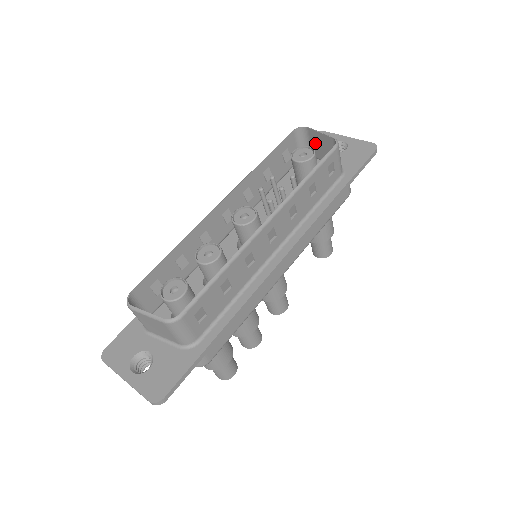
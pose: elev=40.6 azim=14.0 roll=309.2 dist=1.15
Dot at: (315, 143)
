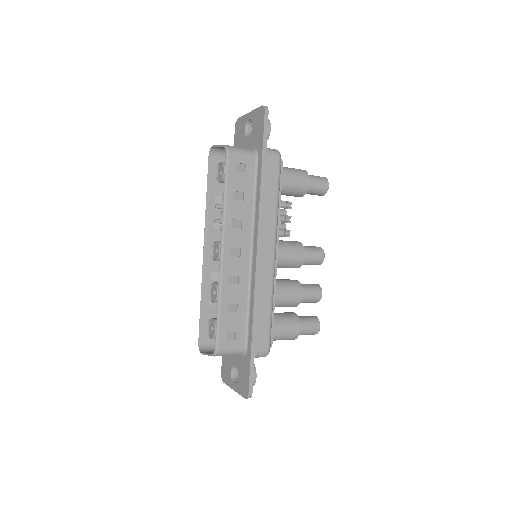
Dot at: occluded
